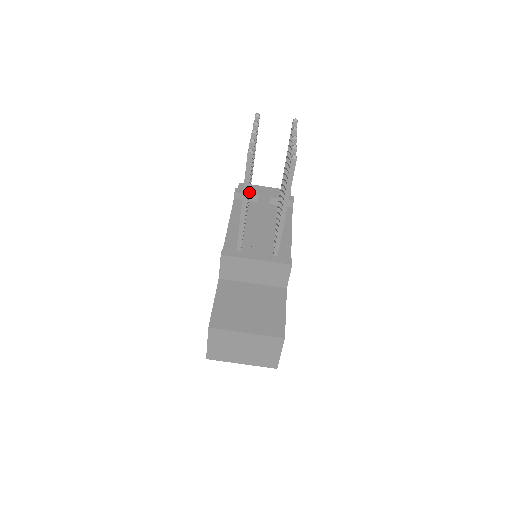
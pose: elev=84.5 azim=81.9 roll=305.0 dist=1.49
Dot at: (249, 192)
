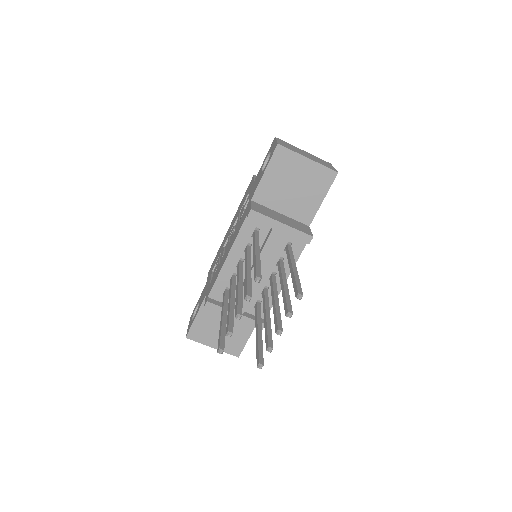
Dot at: occluded
